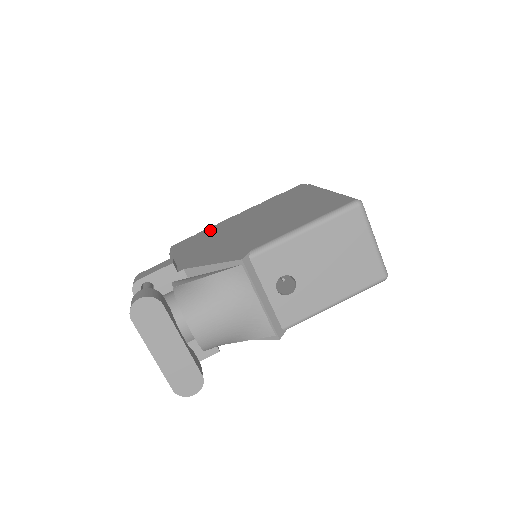
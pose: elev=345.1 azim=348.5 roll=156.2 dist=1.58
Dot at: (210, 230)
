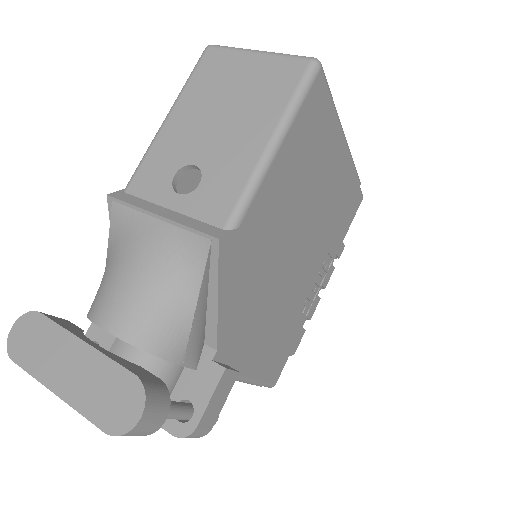
Dot at: occluded
